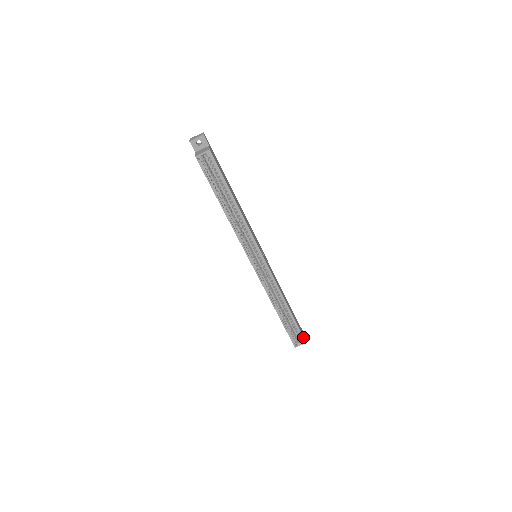
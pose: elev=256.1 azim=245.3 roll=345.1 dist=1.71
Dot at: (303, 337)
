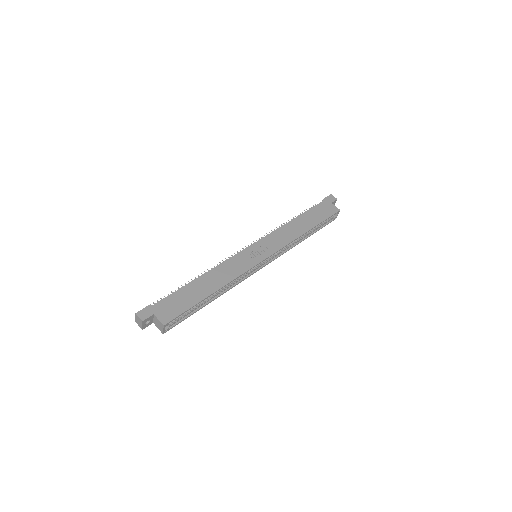
Dot at: (335, 214)
